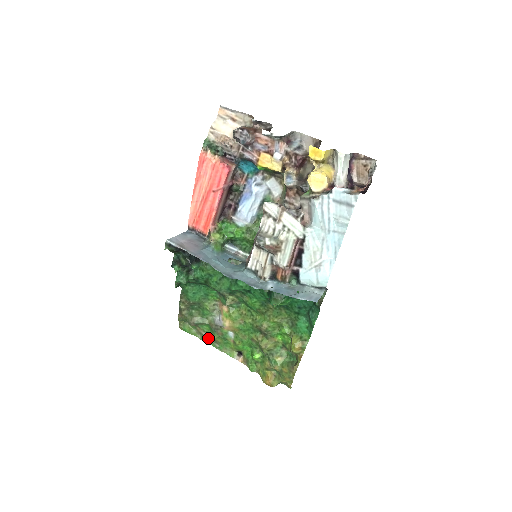
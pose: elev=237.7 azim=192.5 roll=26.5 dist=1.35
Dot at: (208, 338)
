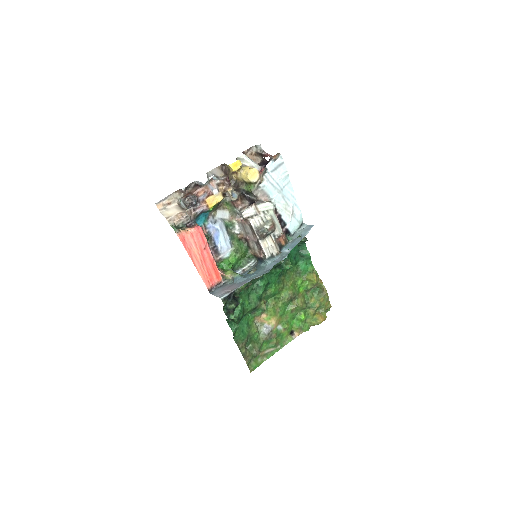
Dot at: (270, 351)
